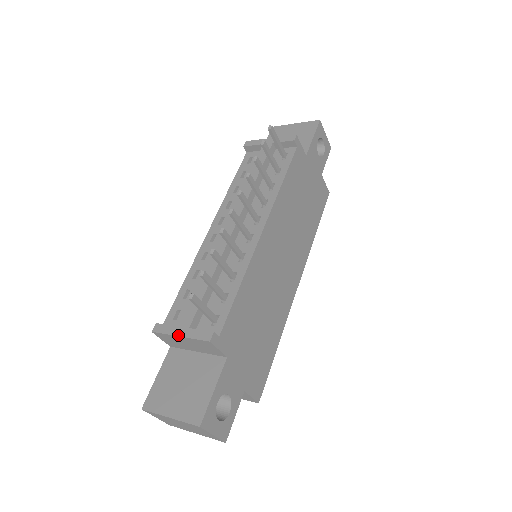
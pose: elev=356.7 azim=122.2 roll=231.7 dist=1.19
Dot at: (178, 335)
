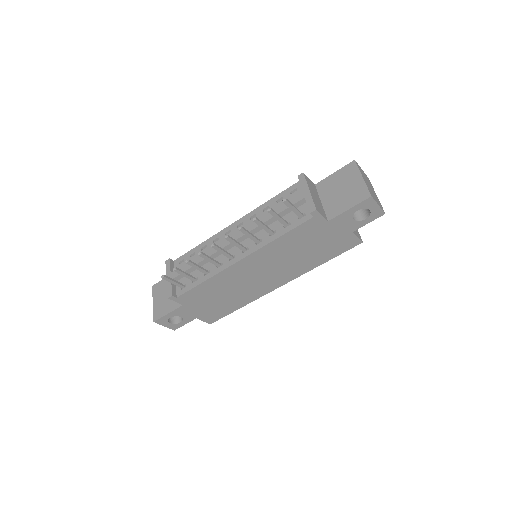
Dot at: occluded
